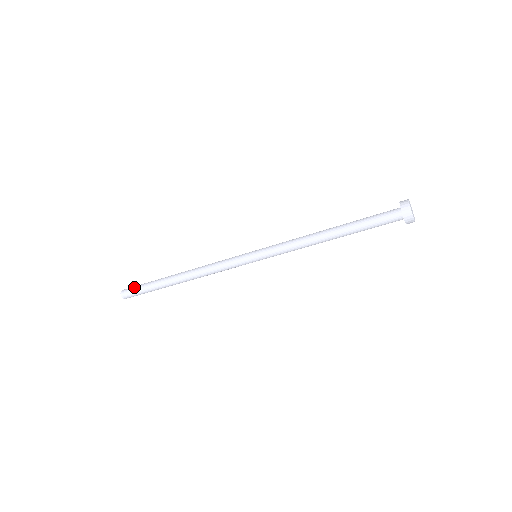
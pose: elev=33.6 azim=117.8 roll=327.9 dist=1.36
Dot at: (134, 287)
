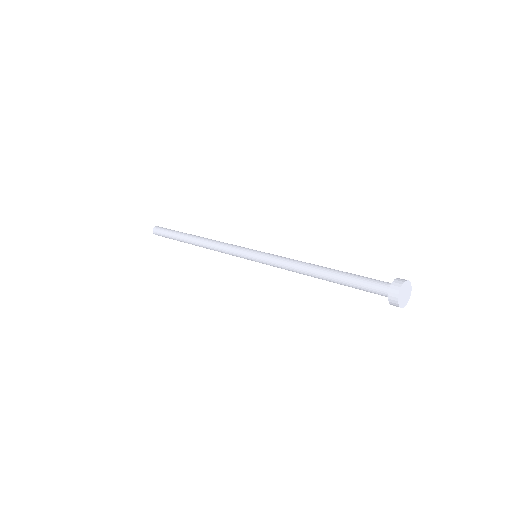
Dot at: (162, 231)
